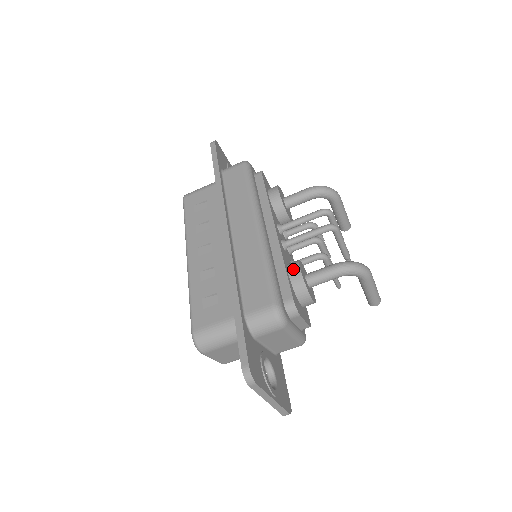
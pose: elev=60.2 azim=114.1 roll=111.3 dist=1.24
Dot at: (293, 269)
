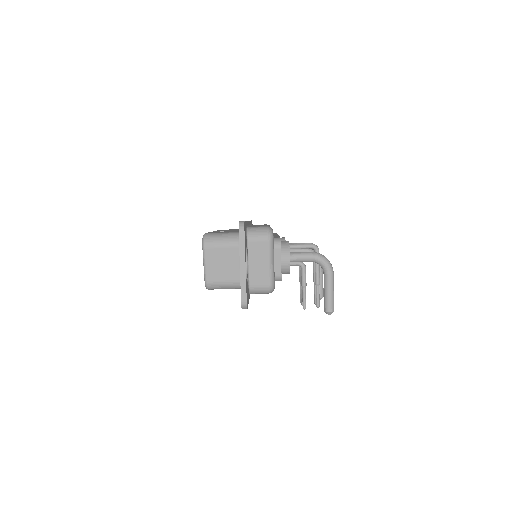
Dot at: (284, 241)
